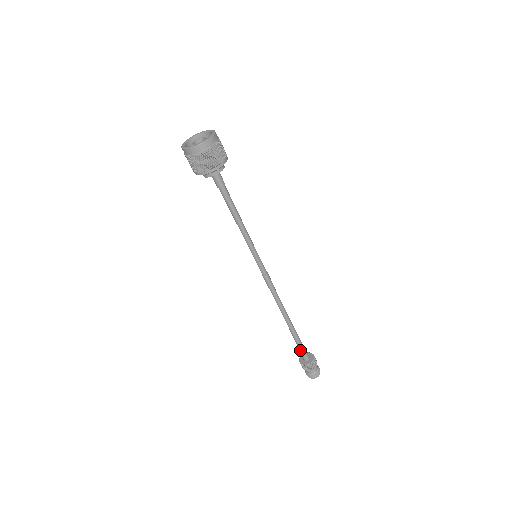
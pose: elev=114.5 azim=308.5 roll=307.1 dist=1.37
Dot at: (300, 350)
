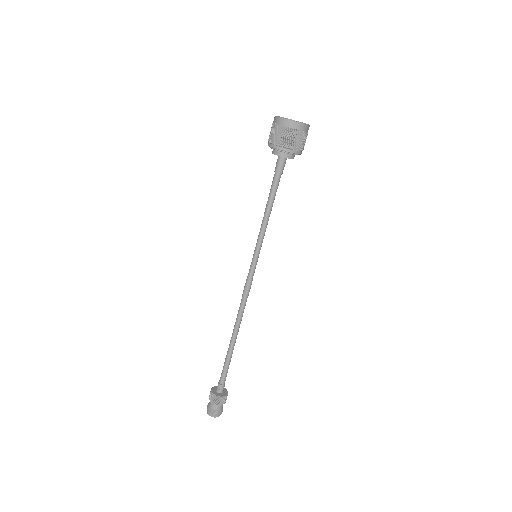
Dot at: (223, 378)
